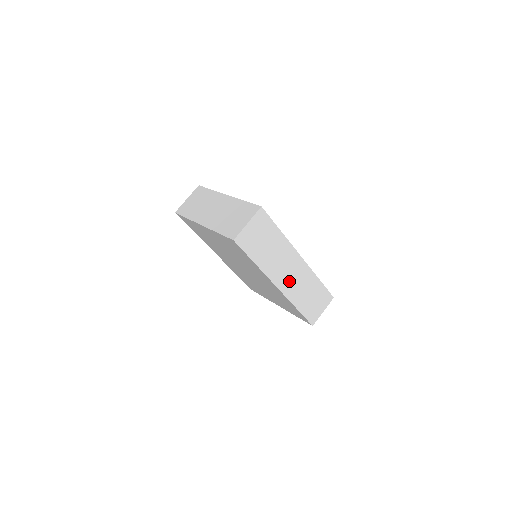
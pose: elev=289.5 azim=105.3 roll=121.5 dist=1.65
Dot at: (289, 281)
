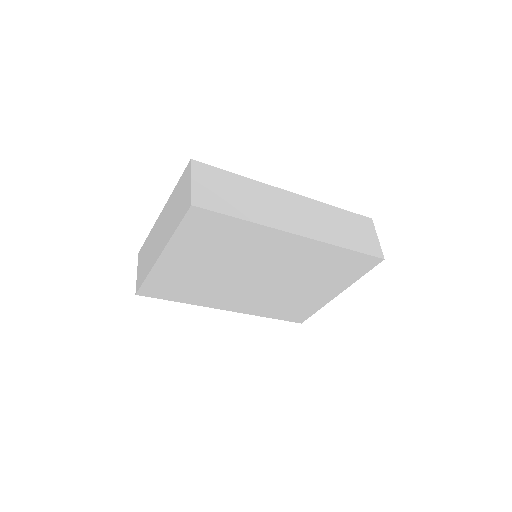
Dot at: (304, 223)
